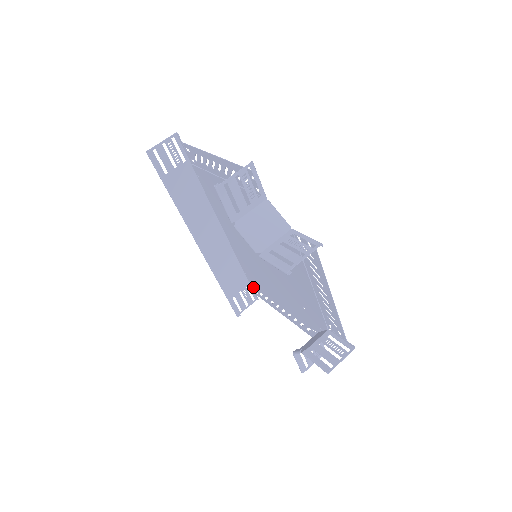
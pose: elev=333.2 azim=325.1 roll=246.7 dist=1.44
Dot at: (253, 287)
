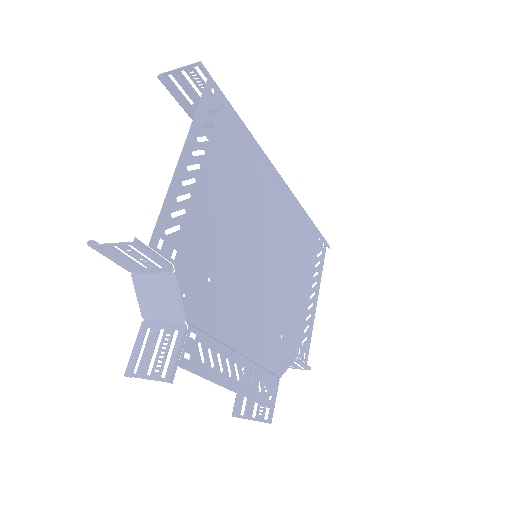
Dot at: (320, 238)
